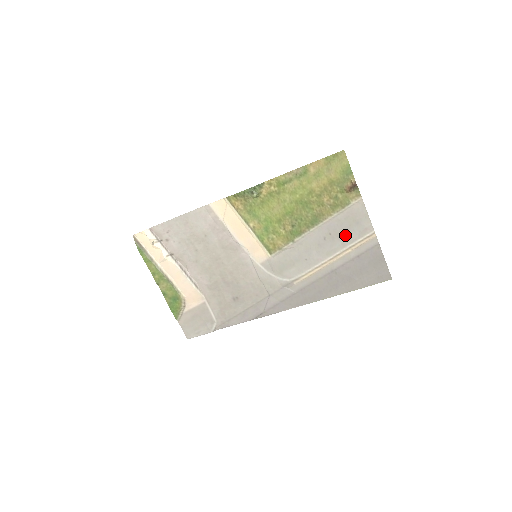
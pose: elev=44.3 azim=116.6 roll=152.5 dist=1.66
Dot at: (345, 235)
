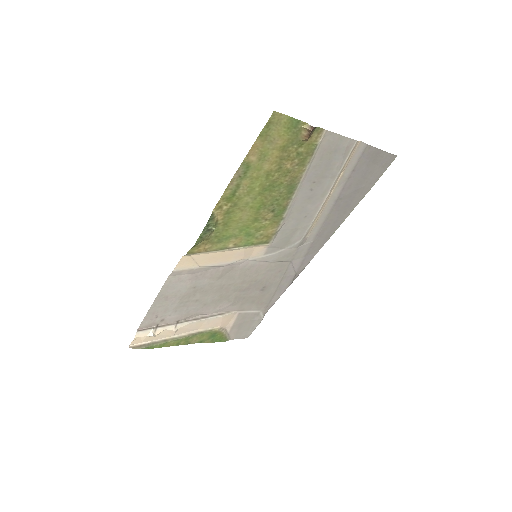
Dot at: (329, 170)
